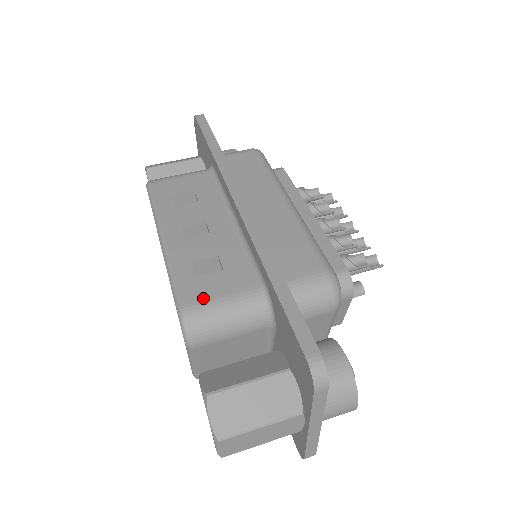
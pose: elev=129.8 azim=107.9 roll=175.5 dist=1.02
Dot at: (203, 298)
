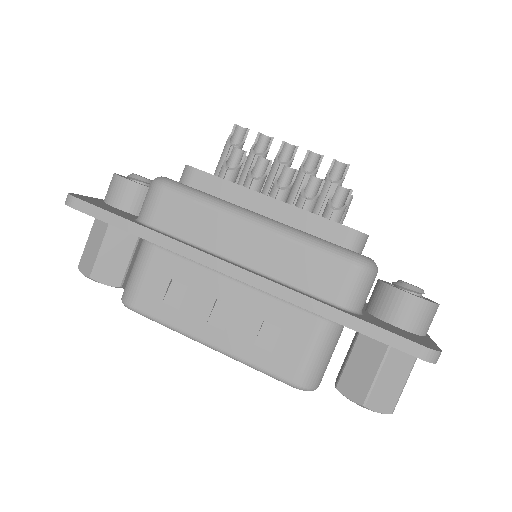
Dot at: (297, 364)
